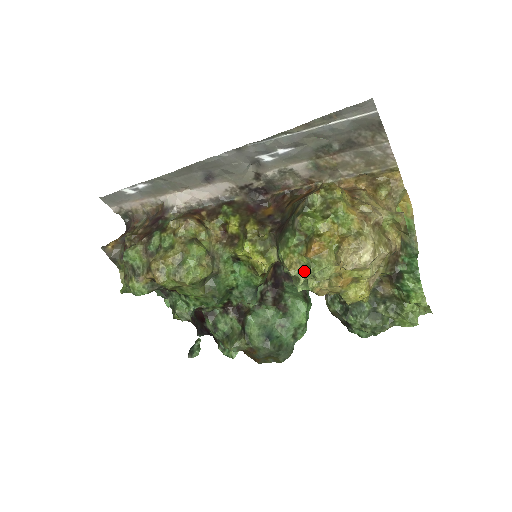
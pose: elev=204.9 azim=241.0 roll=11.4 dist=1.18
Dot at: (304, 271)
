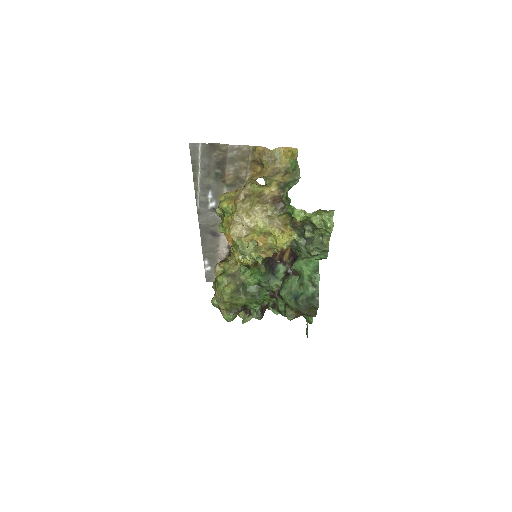
Dot at: (240, 253)
